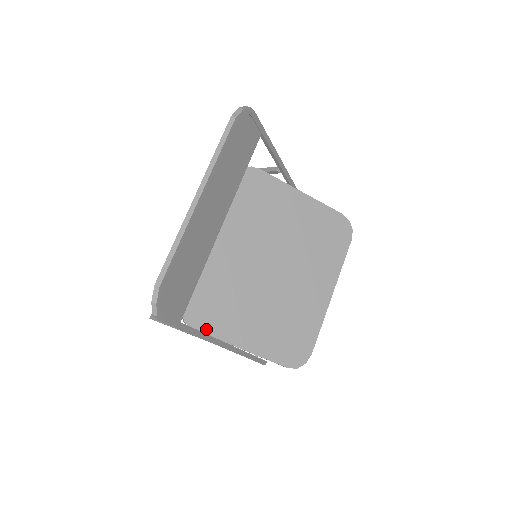
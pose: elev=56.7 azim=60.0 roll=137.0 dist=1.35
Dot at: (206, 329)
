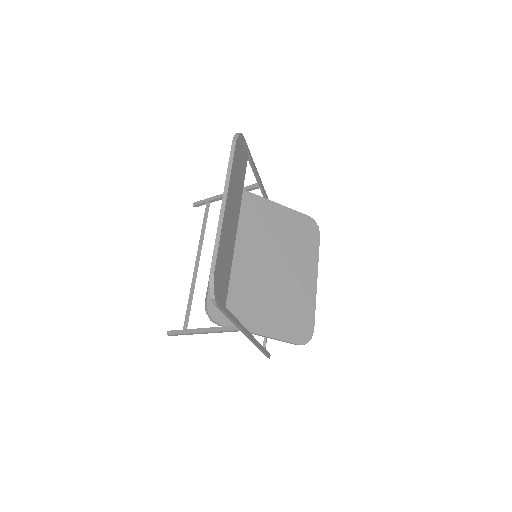
Dot at: (230, 323)
